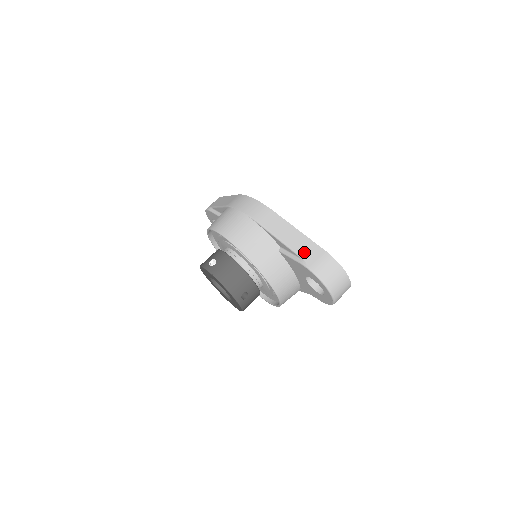
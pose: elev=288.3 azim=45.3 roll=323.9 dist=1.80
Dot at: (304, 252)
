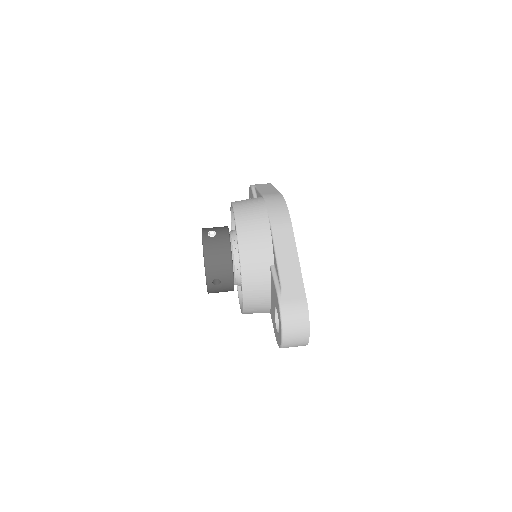
Dot at: (288, 284)
